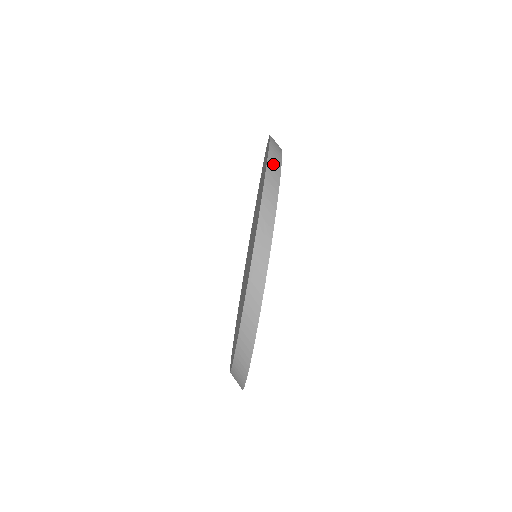
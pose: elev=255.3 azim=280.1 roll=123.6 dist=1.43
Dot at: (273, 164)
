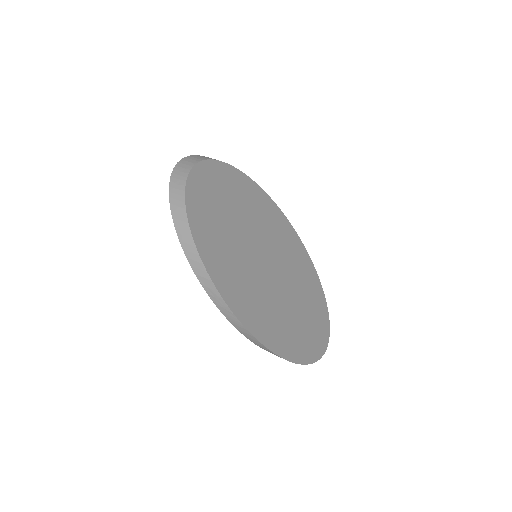
Dot at: (181, 228)
